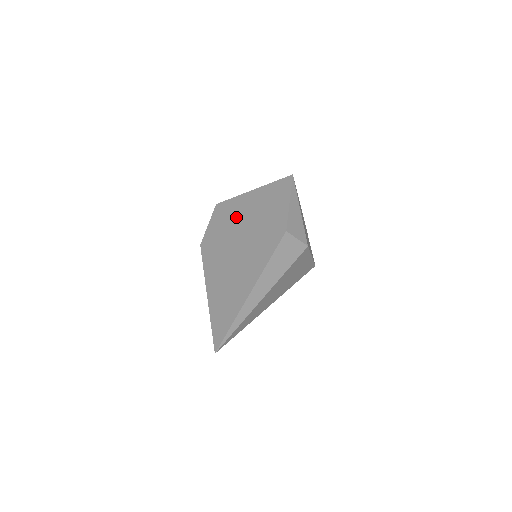
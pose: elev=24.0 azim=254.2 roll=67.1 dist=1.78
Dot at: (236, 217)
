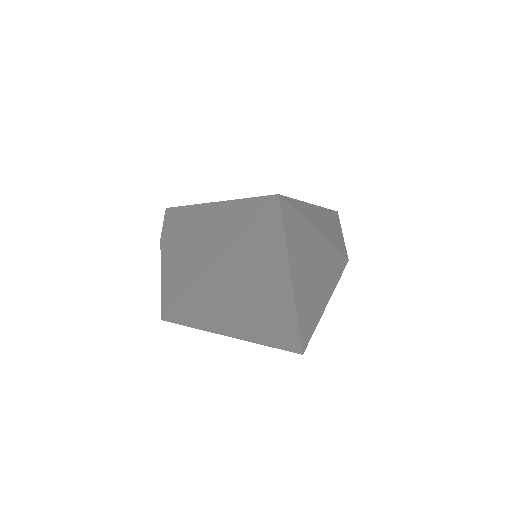
Dot at: occluded
